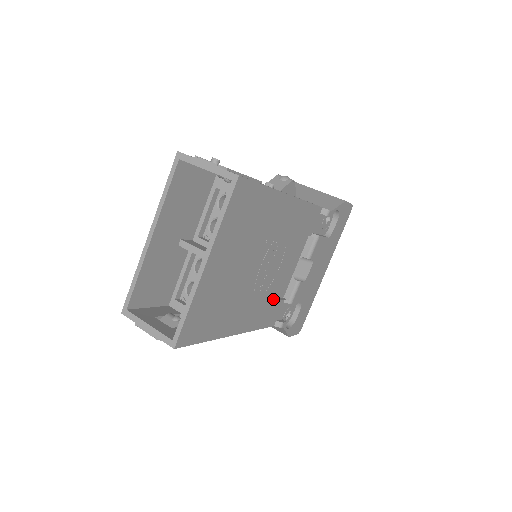
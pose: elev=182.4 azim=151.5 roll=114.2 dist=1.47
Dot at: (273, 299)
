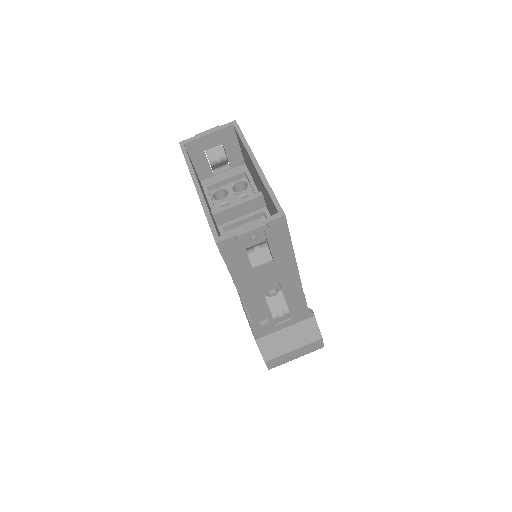
Dot at: occluded
